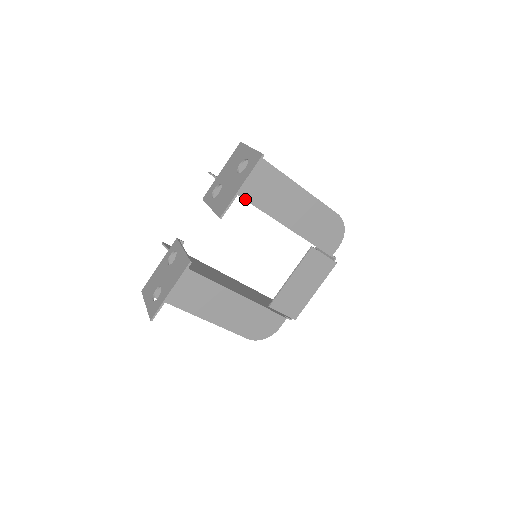
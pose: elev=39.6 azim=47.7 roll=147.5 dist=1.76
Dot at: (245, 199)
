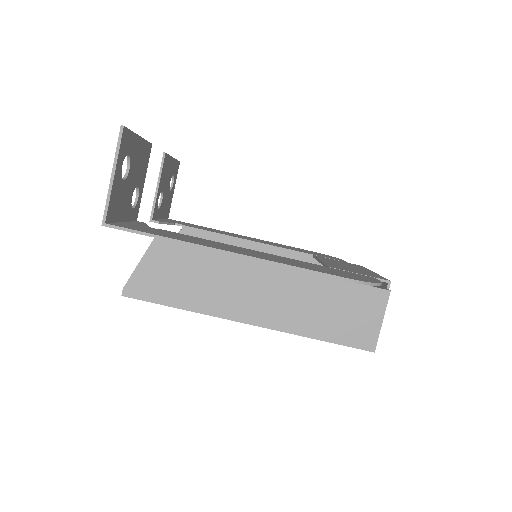
Dot at: (198, 229)
